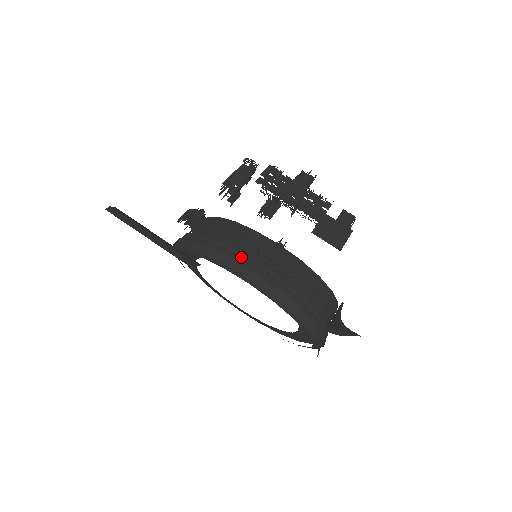
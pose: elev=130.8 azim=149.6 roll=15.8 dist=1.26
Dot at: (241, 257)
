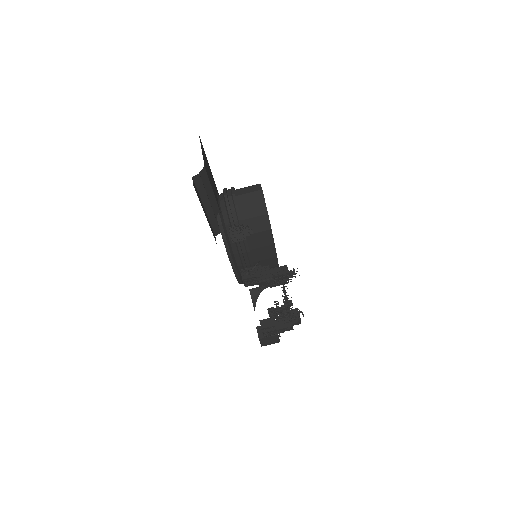
Dot at: (246, 255)
